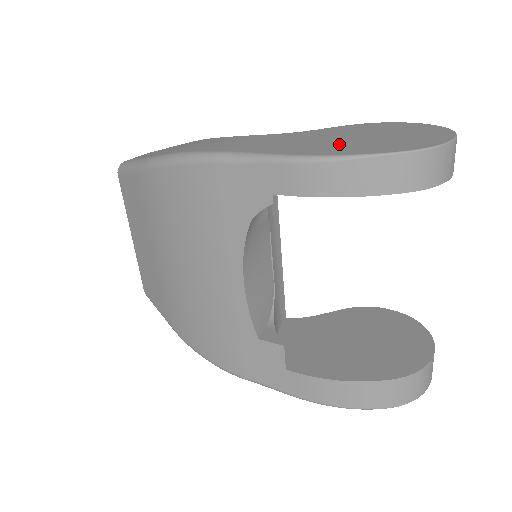
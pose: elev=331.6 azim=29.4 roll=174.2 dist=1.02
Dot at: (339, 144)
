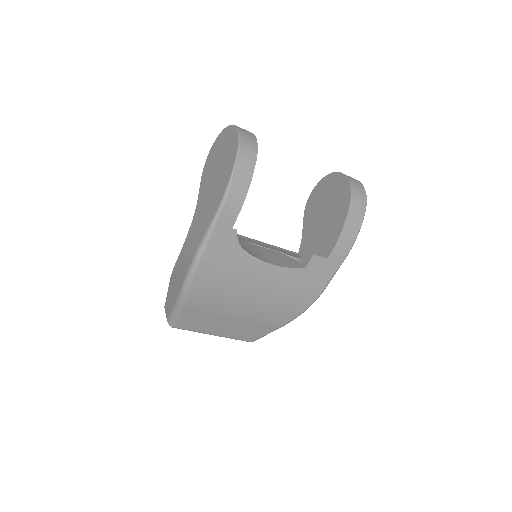
Dot at: (218, 185)
